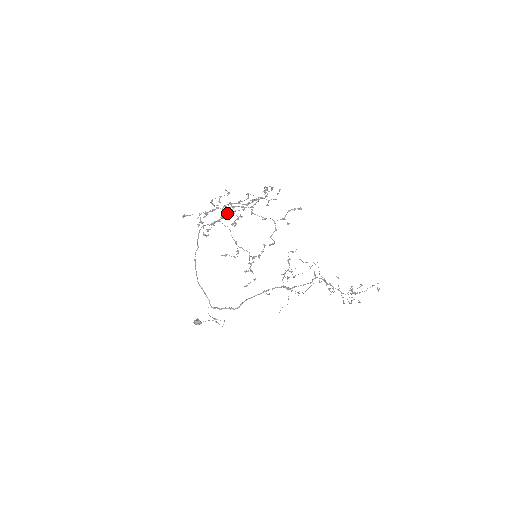
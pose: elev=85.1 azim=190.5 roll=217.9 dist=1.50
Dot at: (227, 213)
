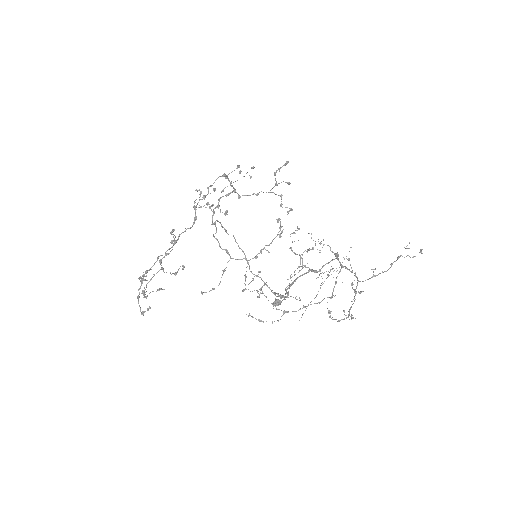
Dot at: (147, 283)
